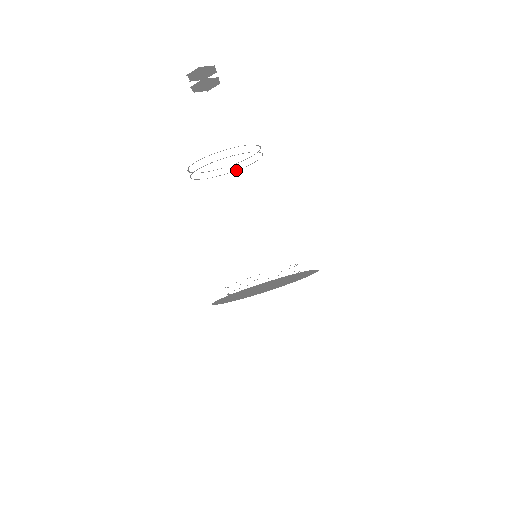
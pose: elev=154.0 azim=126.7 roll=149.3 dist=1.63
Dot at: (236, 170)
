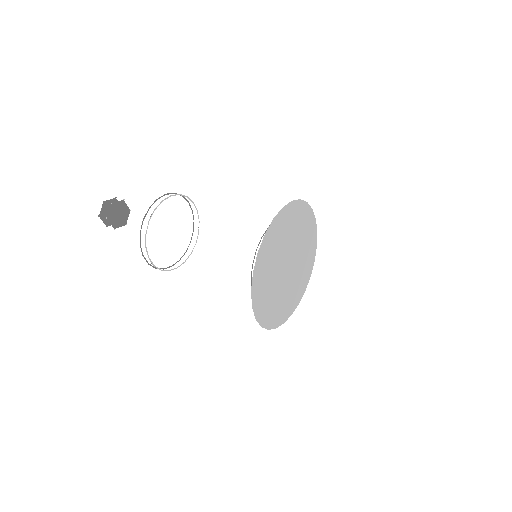
Dot at: (191, 252)
